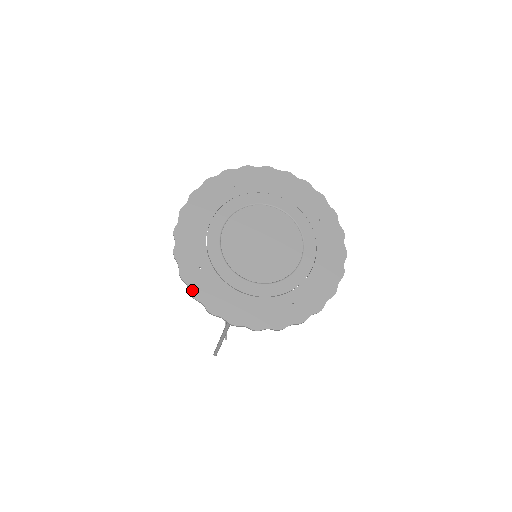
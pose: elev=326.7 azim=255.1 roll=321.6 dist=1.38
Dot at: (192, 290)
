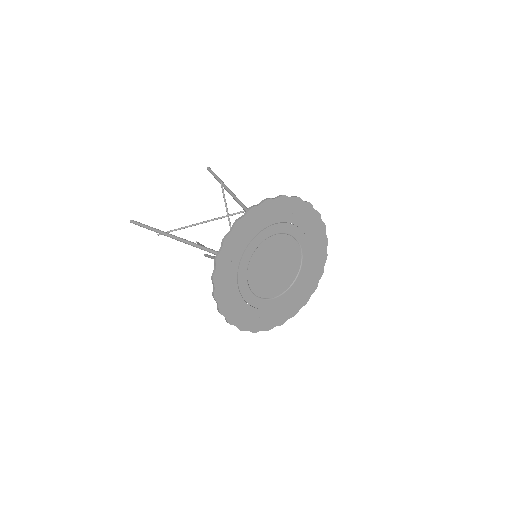
Dot at: (266, 329)
